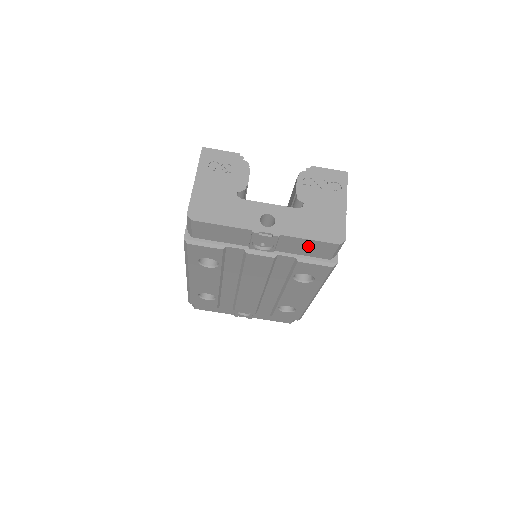
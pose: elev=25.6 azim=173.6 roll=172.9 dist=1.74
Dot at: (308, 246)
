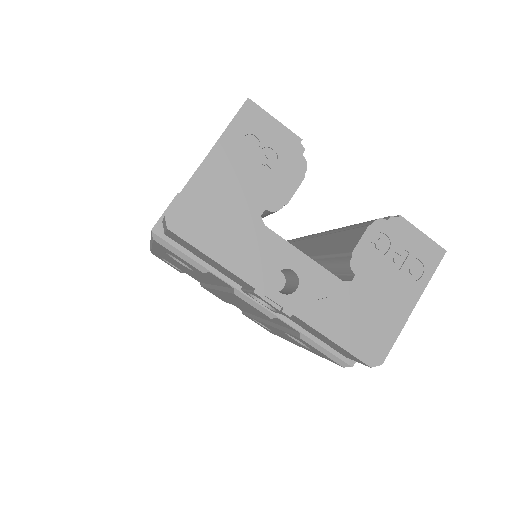
Dot at: (325, 339)
